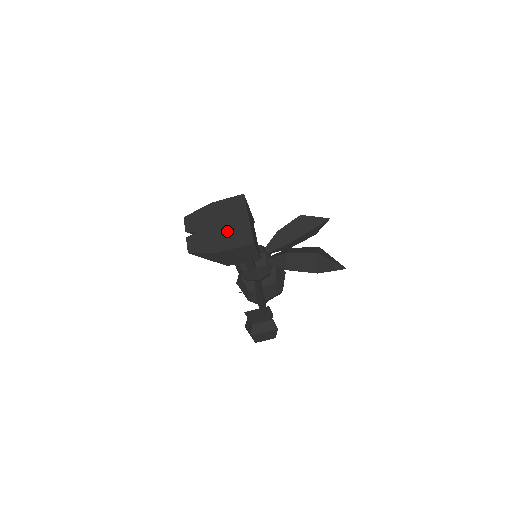
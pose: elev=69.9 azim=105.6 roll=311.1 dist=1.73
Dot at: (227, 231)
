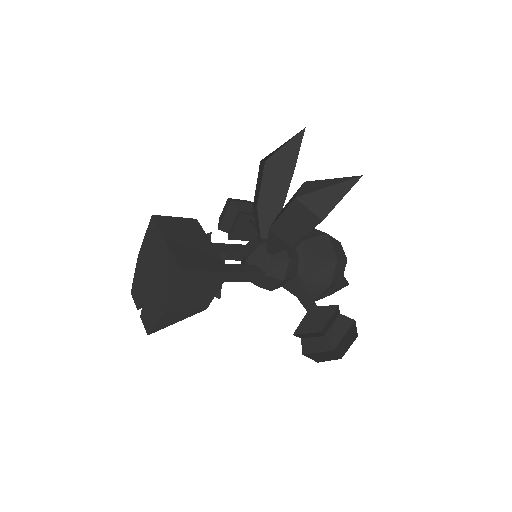
Dot at: (159, 277)
